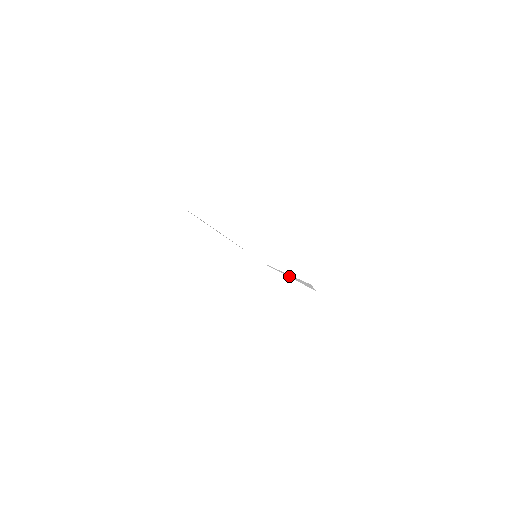
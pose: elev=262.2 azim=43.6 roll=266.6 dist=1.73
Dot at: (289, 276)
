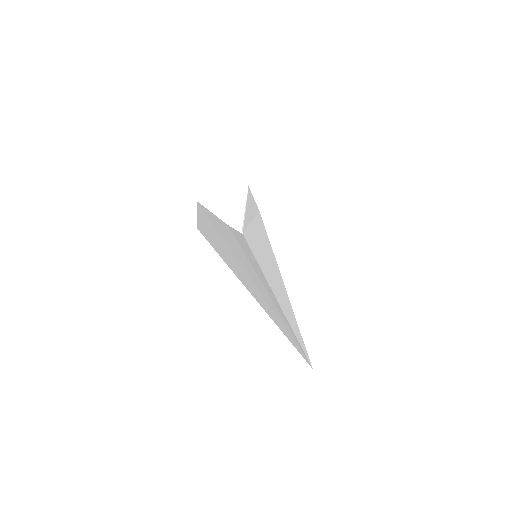
Dot at: (250, 216)
